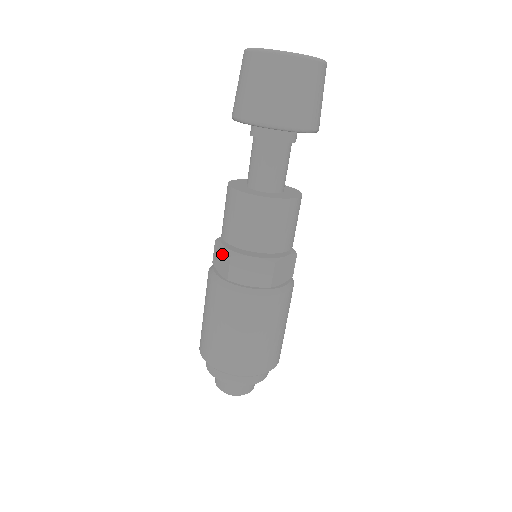
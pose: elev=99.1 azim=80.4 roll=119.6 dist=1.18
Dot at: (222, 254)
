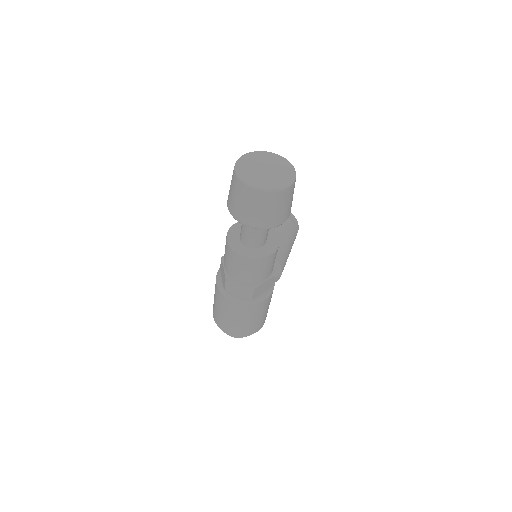
Dot at: (223, 272)
